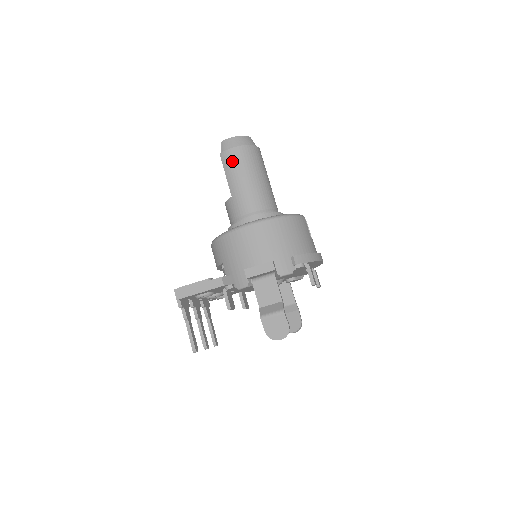
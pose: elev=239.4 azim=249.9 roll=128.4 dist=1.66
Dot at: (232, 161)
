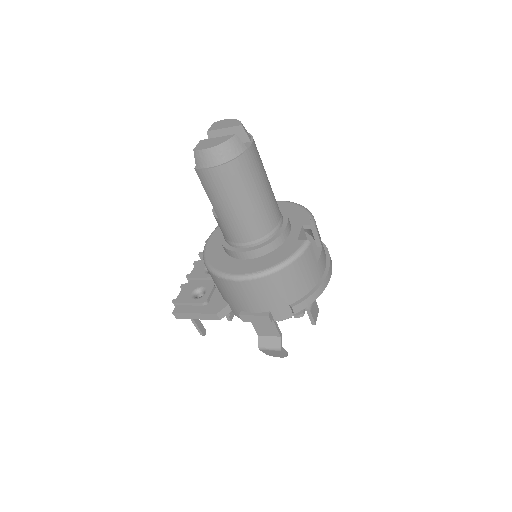
Dot at: (212, 185)
